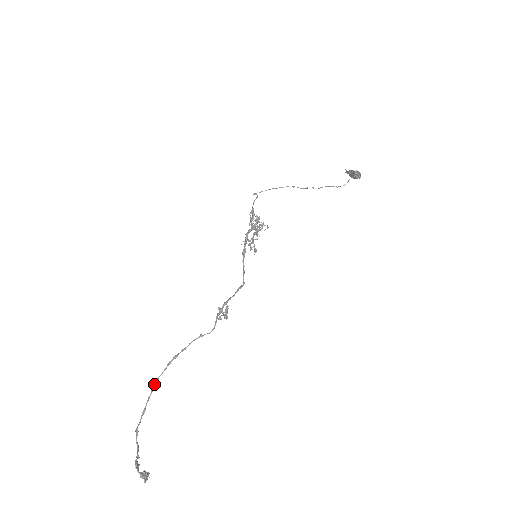
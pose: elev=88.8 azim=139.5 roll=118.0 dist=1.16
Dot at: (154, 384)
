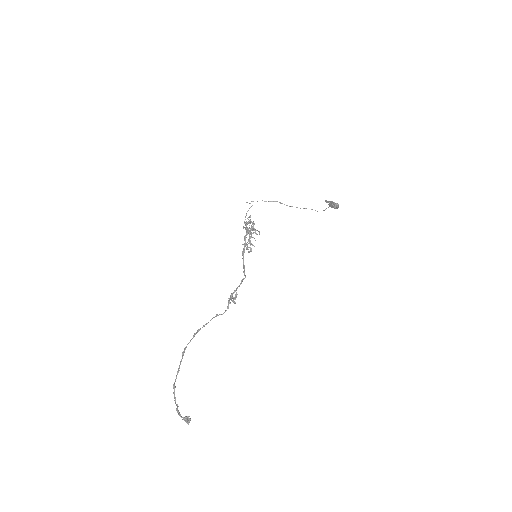
Dot at: (184, 350)
